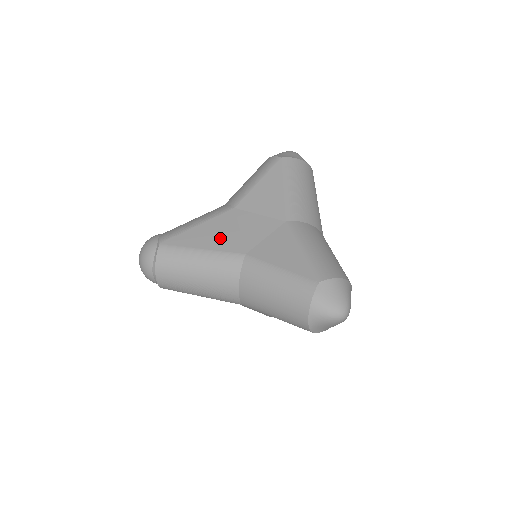
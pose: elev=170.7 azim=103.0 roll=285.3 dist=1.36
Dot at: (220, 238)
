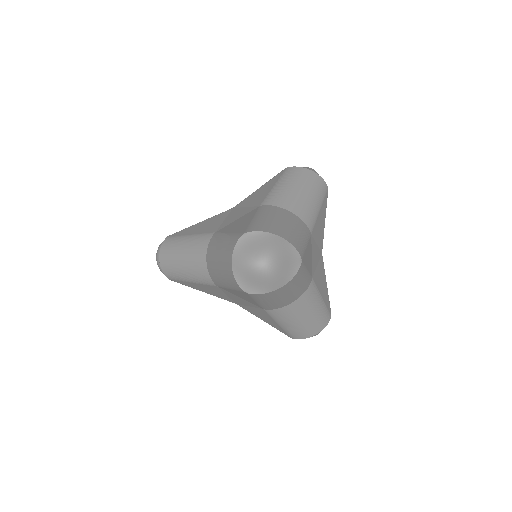
Dot at: (207, 226)
